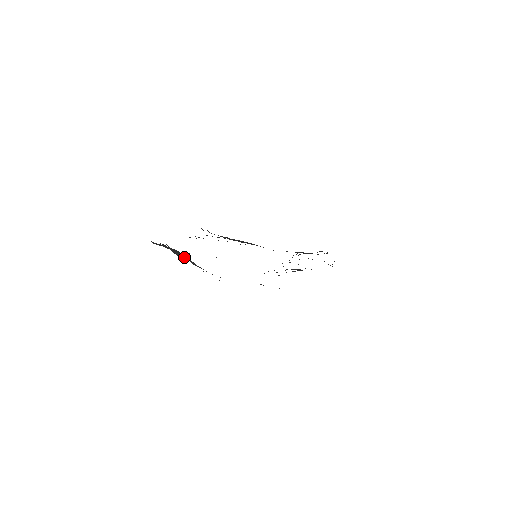
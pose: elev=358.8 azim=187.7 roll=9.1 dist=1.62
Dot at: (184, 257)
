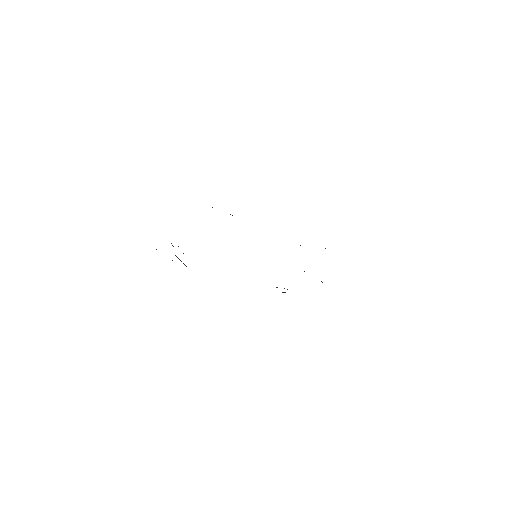
Dot at: (185, 265)
